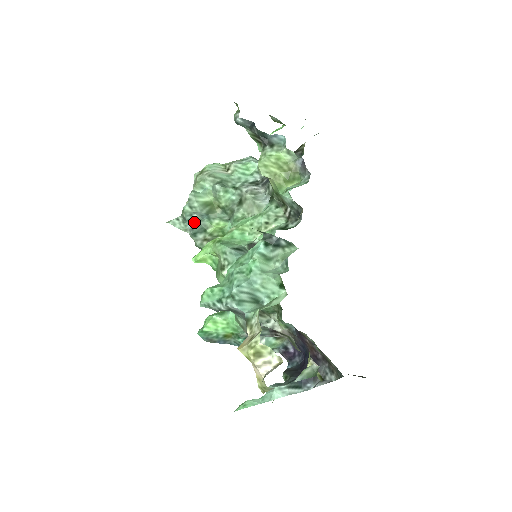
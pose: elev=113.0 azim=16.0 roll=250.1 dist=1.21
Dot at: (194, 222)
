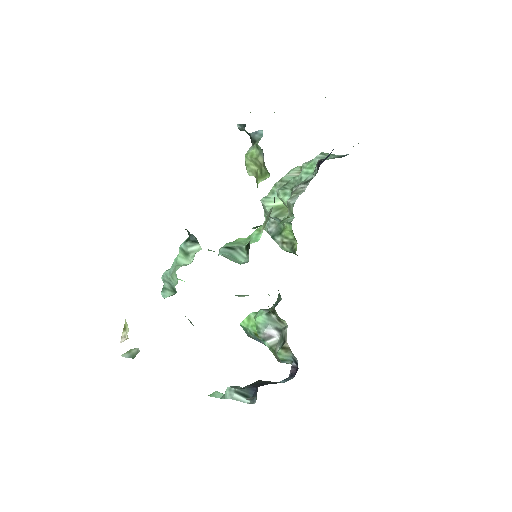
Dot at: (273, 226)
